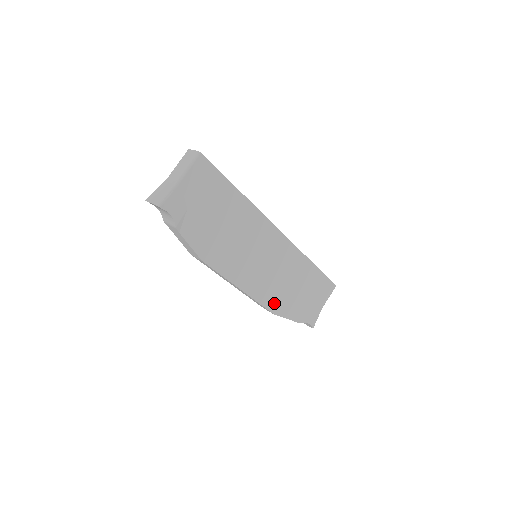
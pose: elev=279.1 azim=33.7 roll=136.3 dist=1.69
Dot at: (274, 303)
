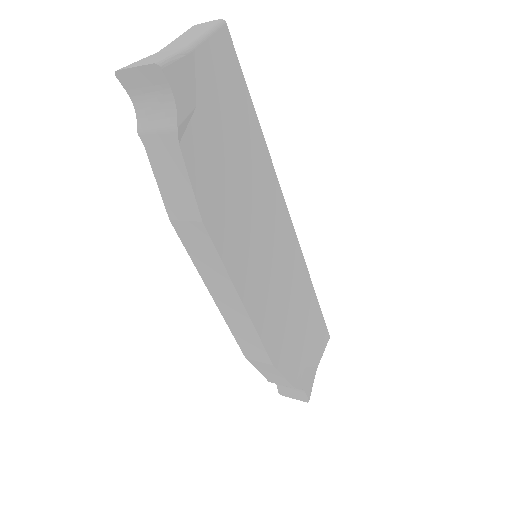
Dot at: (275, 344)
